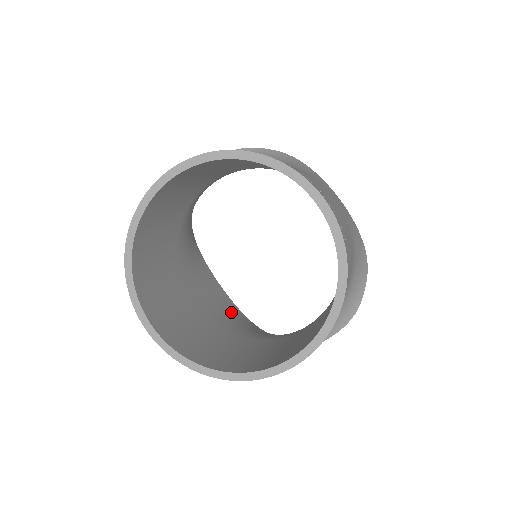
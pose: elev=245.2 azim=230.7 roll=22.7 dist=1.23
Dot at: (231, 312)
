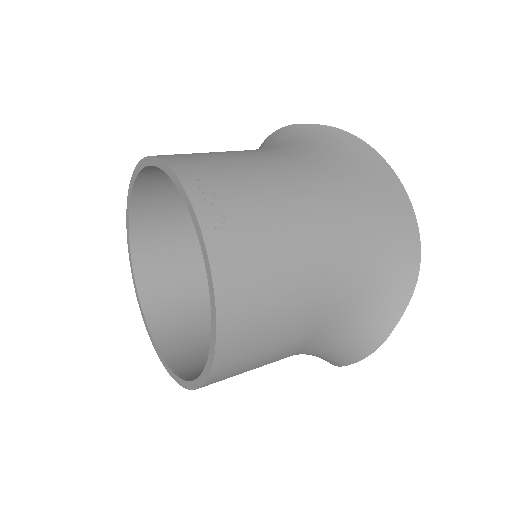
Dot at: occluded
